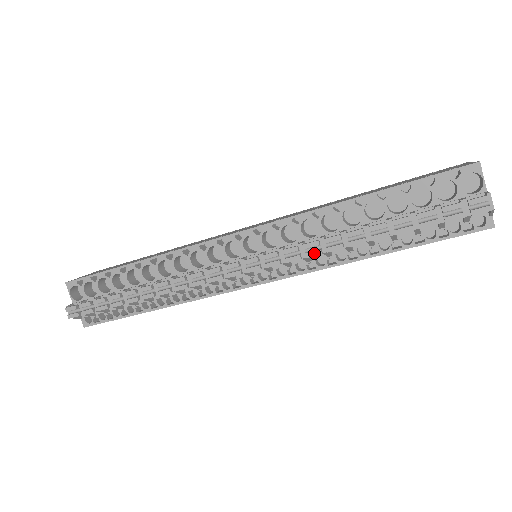
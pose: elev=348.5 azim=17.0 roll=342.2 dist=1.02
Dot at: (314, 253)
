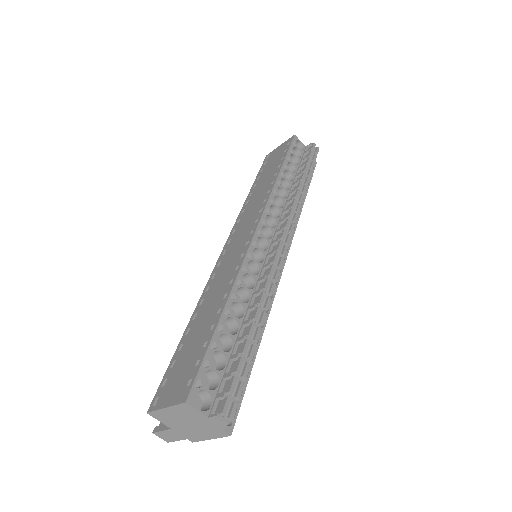
Dot at: (299, 207)
